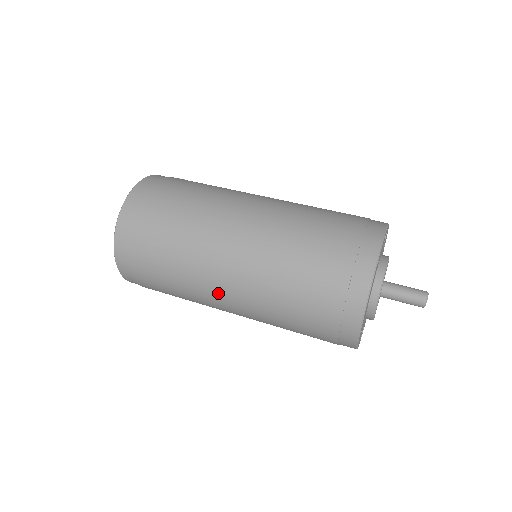
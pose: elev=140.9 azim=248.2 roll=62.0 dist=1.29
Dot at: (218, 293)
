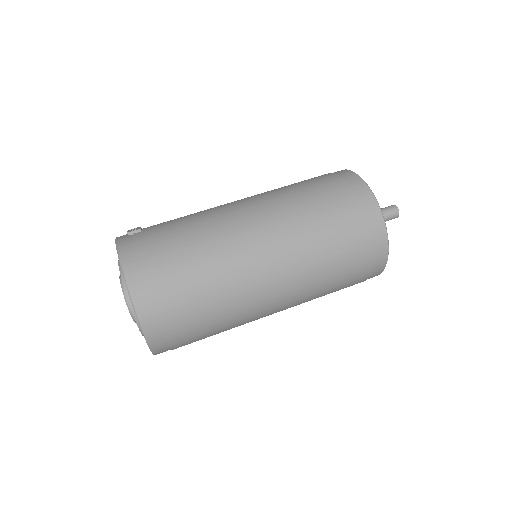
Dot at: (265, 316)
